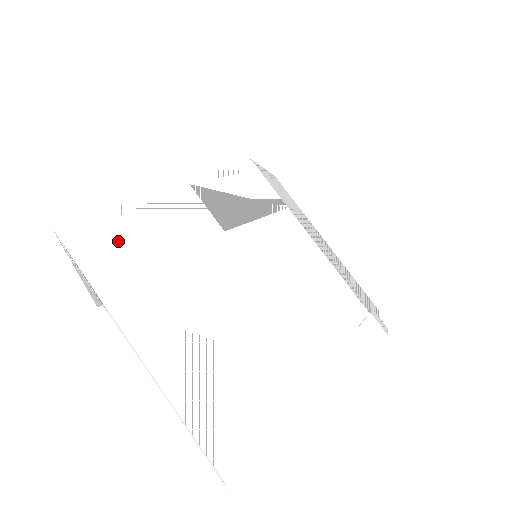
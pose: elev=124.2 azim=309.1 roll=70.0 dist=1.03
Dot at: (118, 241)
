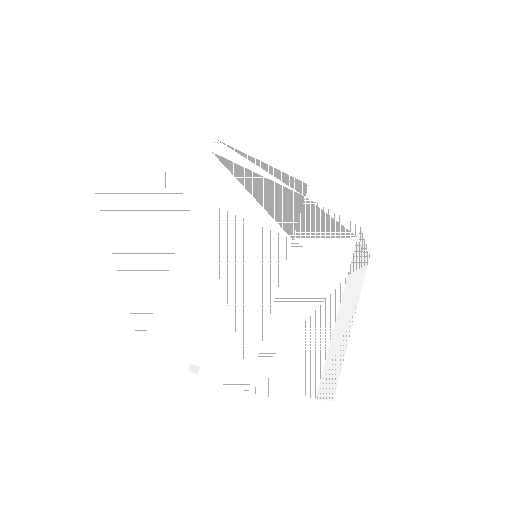
Dot at: (131, 144)
